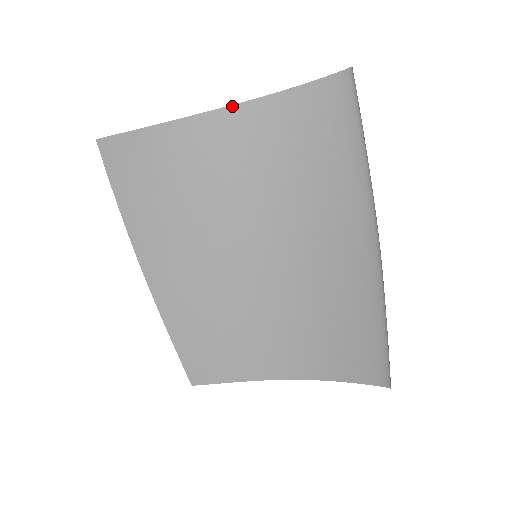
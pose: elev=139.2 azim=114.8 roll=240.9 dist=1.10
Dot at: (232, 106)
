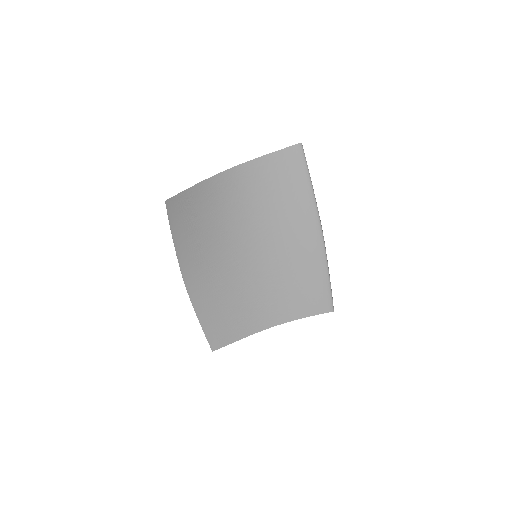
Dot at: (234, 167)
